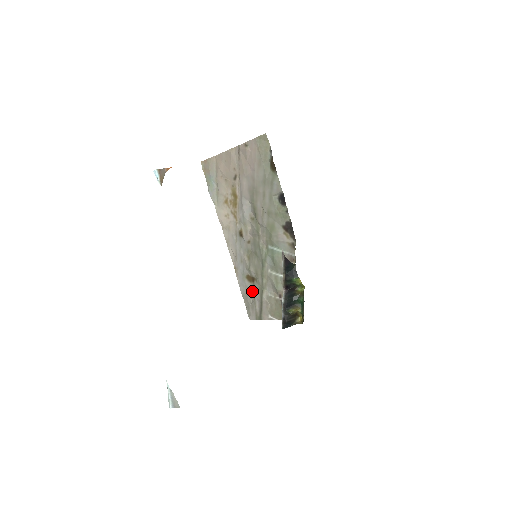
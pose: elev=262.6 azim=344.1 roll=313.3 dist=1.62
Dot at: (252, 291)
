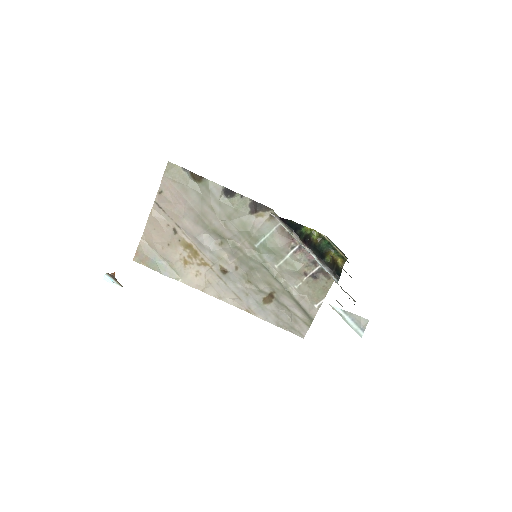
Dot at: (281, 306)
